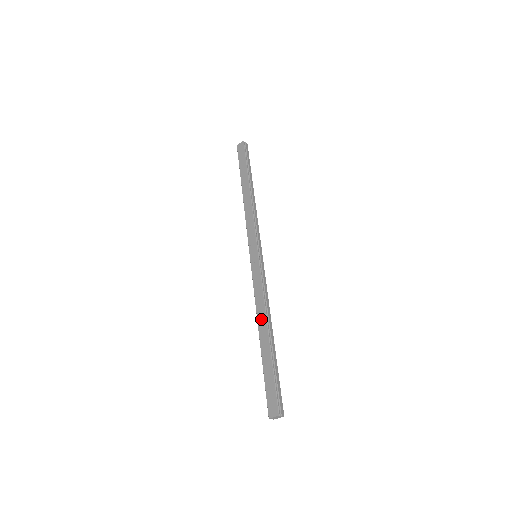
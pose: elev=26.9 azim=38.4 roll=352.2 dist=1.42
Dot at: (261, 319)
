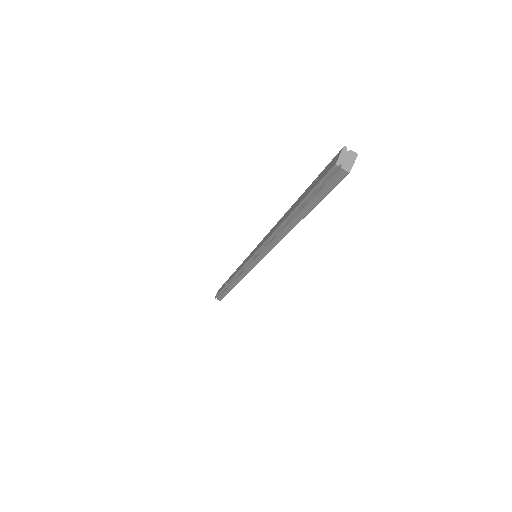
Dot at: (279, 223)
